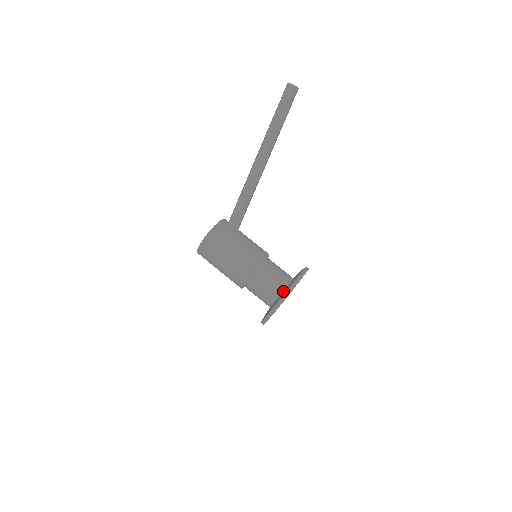
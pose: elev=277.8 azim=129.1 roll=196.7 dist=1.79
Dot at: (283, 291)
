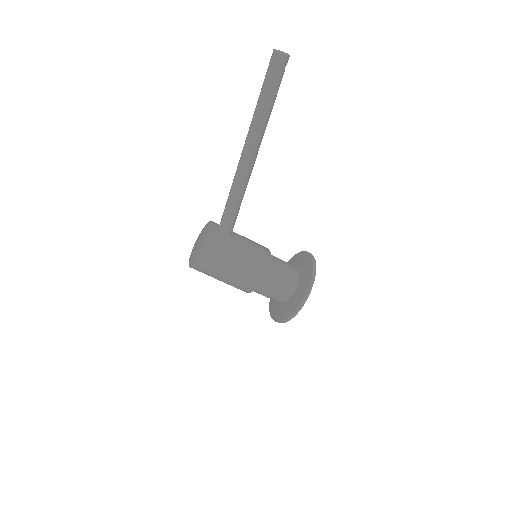
Dot at: (295, 293)
